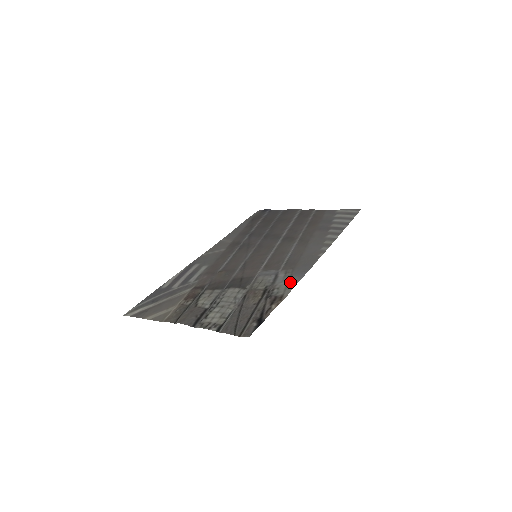
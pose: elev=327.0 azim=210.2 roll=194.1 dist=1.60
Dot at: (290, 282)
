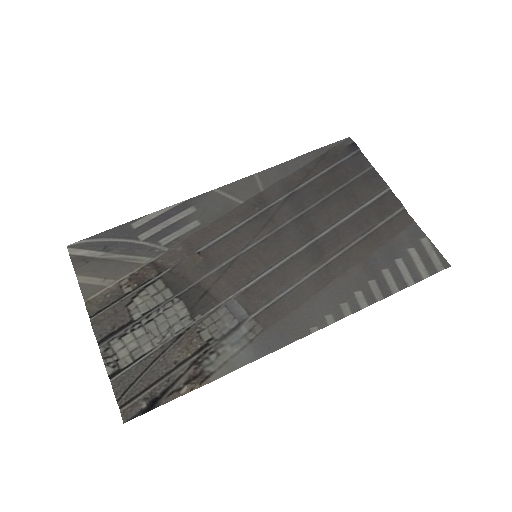
Dot at: (238, 356)
